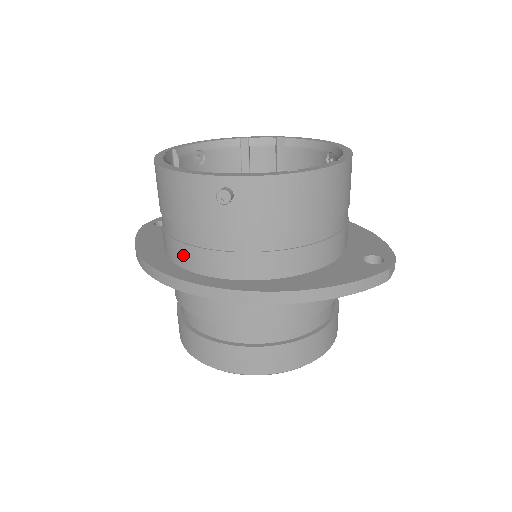
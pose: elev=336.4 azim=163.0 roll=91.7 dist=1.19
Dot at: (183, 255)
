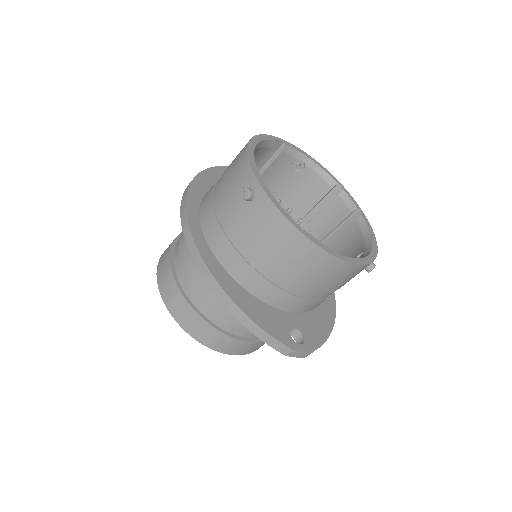
Dot at: (206, 202)
